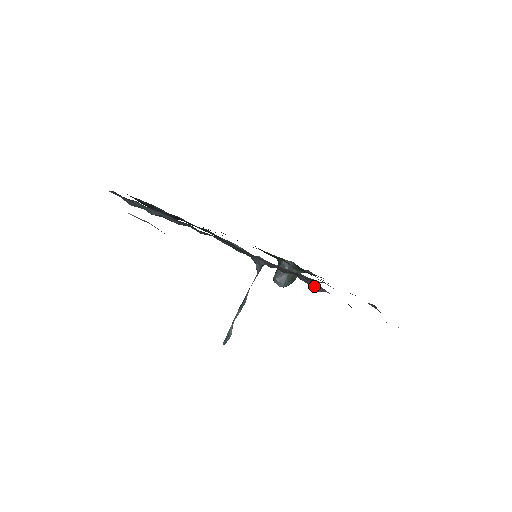
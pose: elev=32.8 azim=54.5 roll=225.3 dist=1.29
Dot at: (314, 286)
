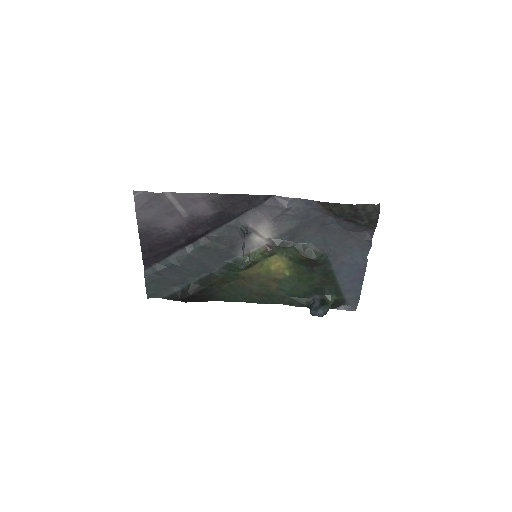
Dot at: (279, 204)
